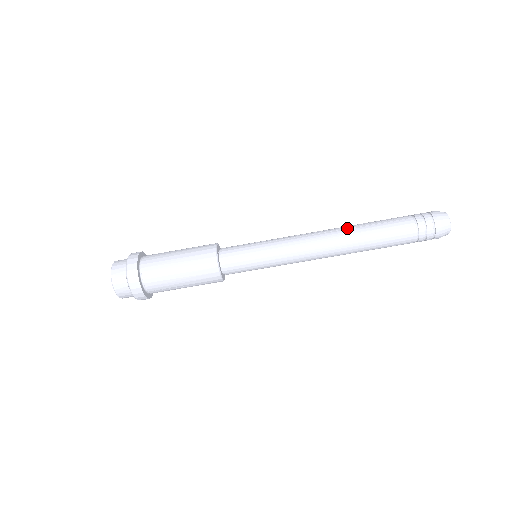
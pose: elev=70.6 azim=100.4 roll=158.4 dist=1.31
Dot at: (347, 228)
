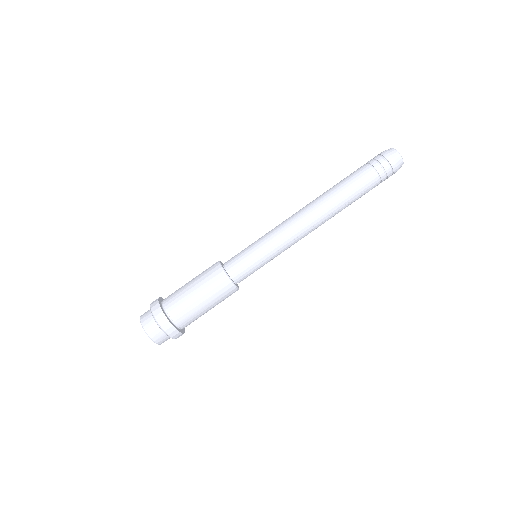
Dot at: occluded
